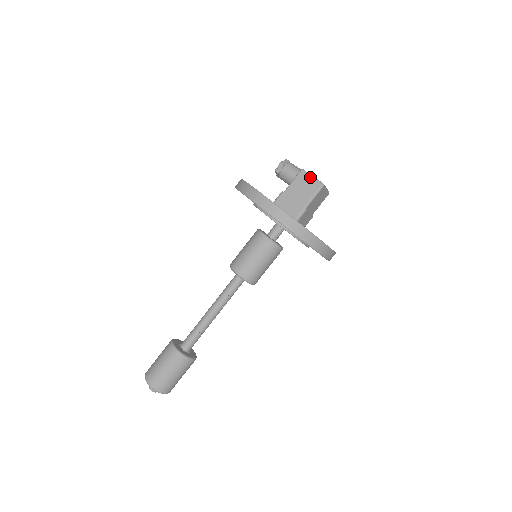
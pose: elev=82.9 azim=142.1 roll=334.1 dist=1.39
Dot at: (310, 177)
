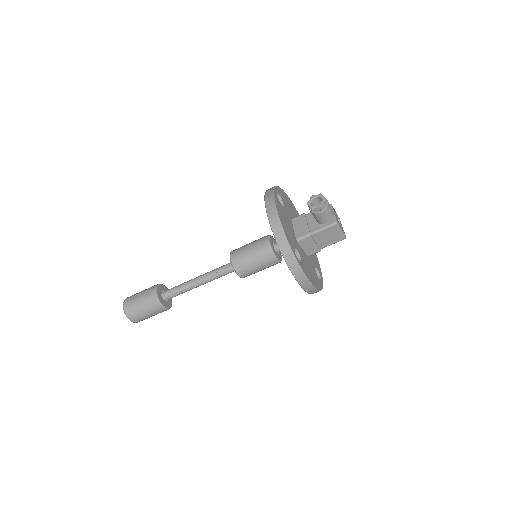
Dot at: (340, 231)
